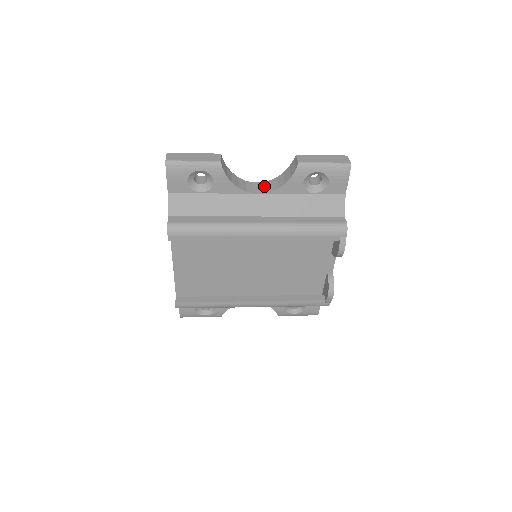
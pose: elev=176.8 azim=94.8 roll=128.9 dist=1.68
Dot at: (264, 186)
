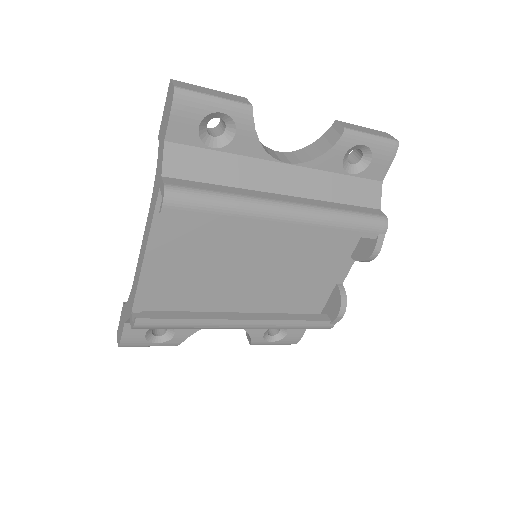
Dot at: (290, 156)
